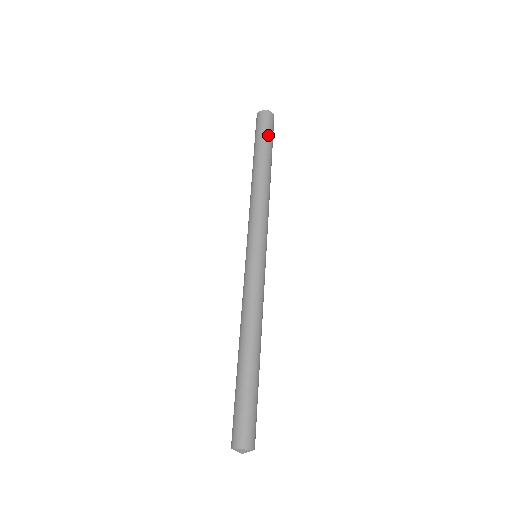
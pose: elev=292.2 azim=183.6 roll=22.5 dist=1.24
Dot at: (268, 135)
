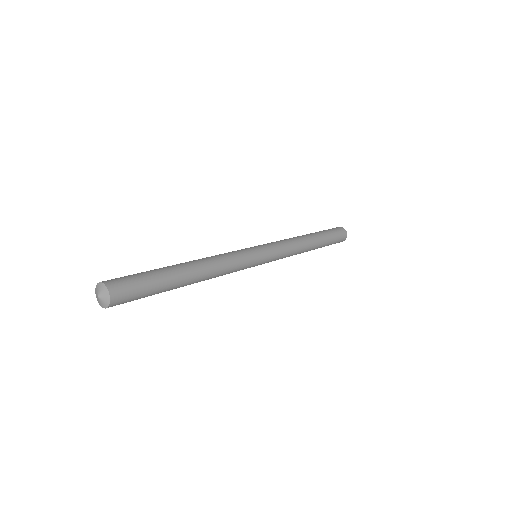
Dot at: (333, 234)
